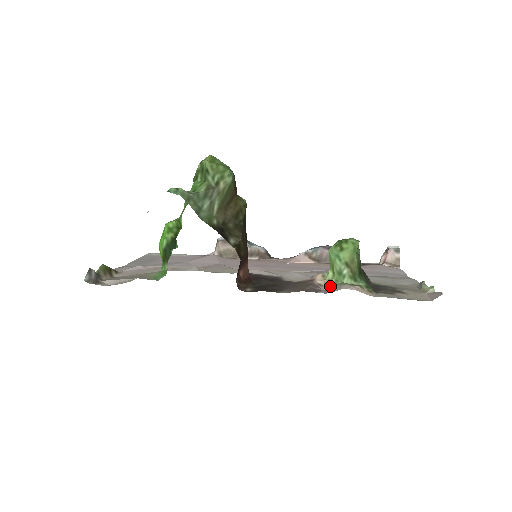
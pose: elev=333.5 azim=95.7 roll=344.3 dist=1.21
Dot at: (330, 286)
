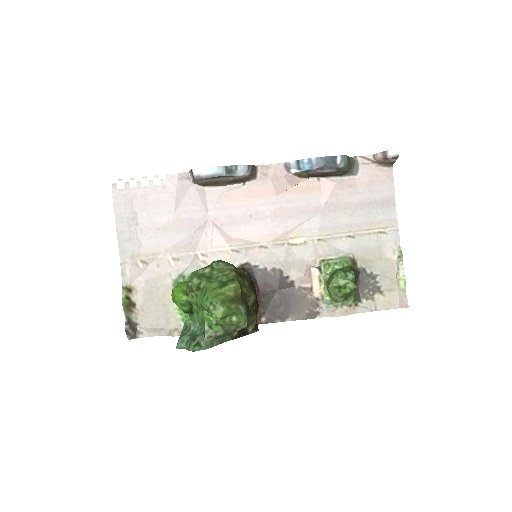
Dot at: (326, 304)
